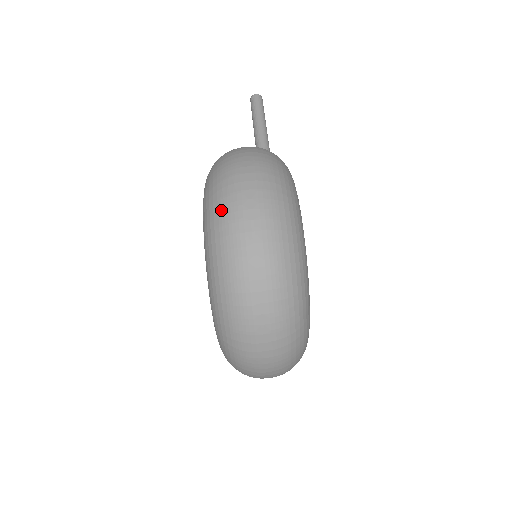
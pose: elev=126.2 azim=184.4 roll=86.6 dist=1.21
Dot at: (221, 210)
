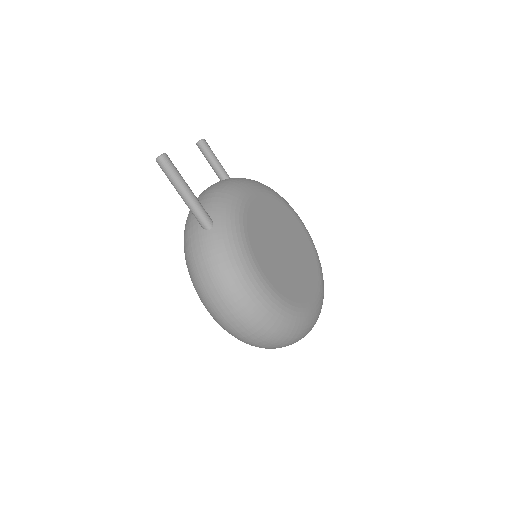
Dot at: (221, 326)
